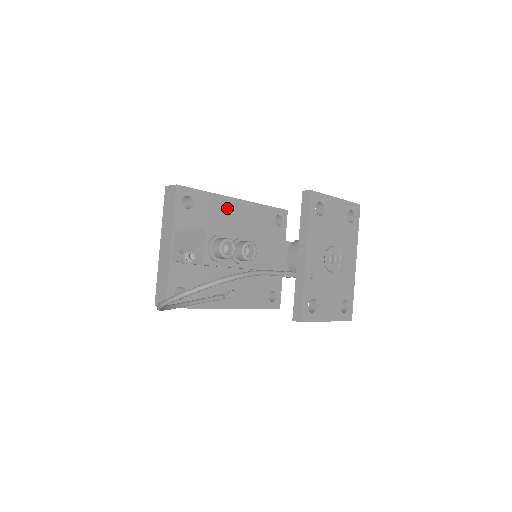
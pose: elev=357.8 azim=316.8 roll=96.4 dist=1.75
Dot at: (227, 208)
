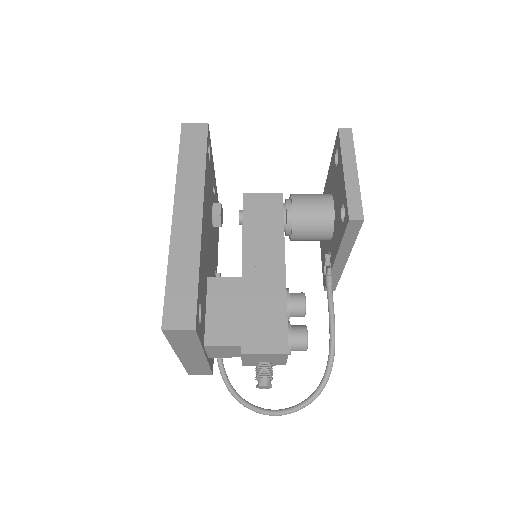
Dot at: (203, 242)
